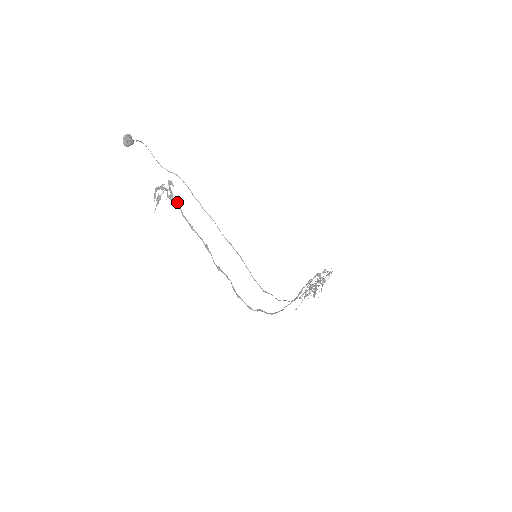
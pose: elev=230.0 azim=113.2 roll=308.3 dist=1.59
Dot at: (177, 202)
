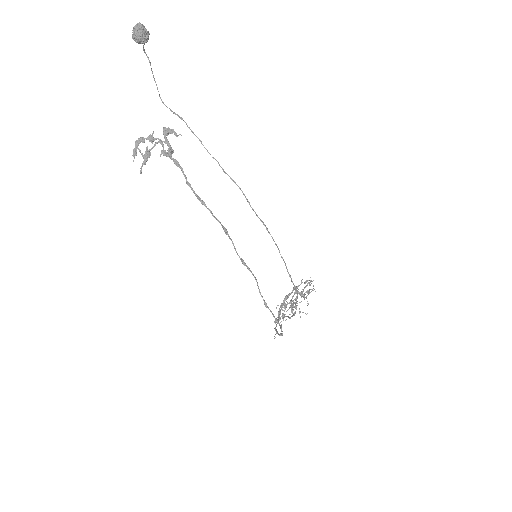
Dot at: (178, 162)
